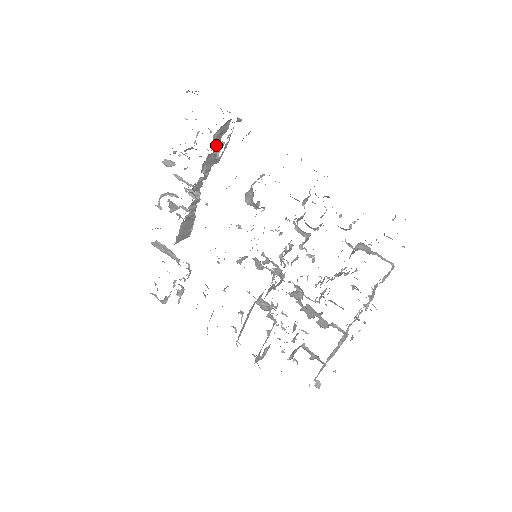
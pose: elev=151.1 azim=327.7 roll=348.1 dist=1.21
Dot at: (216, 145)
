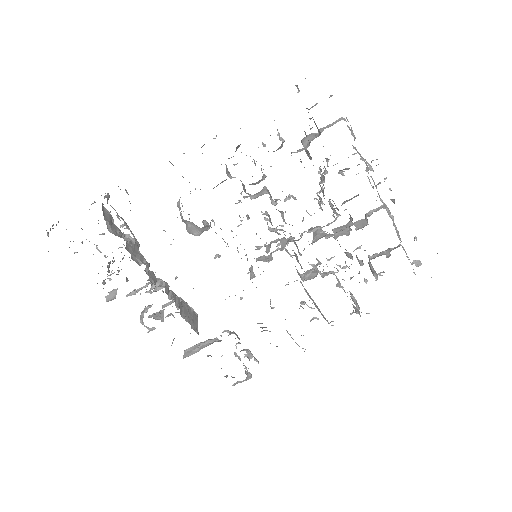
Dot at: (120, 235)
